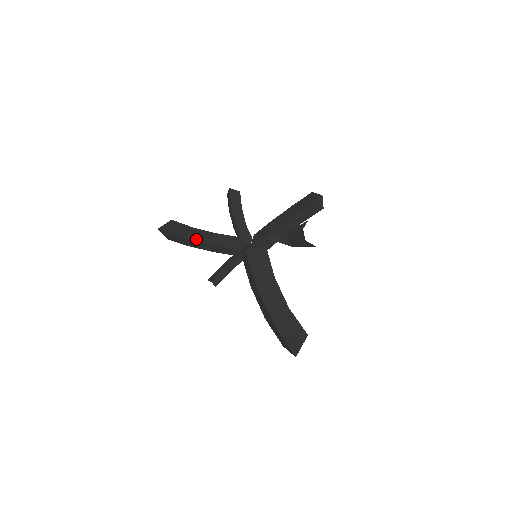
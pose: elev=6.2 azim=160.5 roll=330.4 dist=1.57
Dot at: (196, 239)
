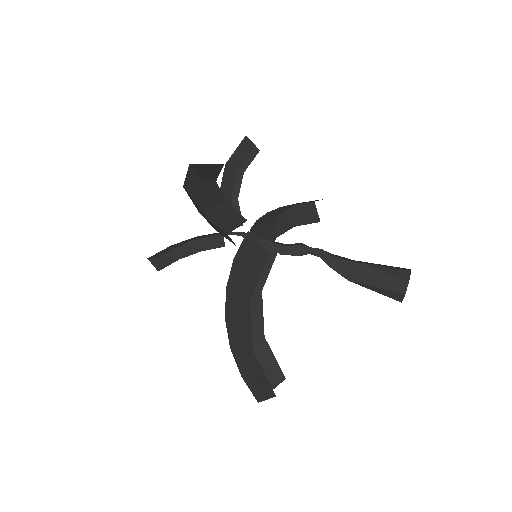
Dot at: occluded
